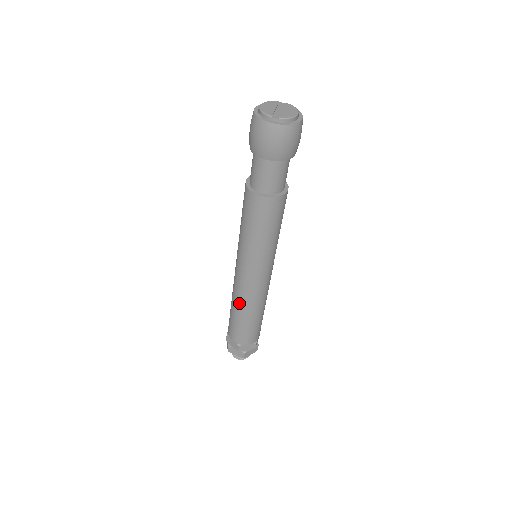
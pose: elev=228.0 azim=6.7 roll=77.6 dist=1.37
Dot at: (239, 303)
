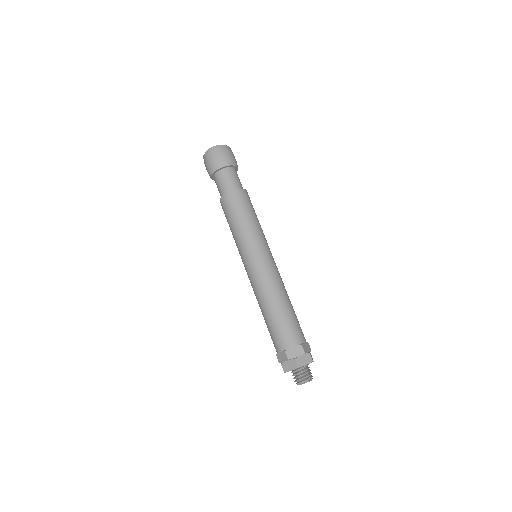
Dot at: (274, 293)
